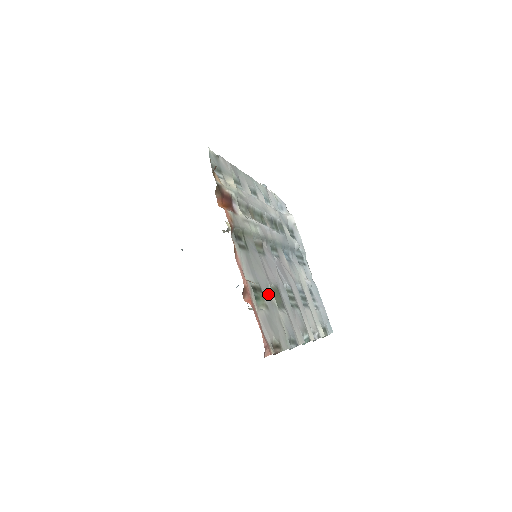
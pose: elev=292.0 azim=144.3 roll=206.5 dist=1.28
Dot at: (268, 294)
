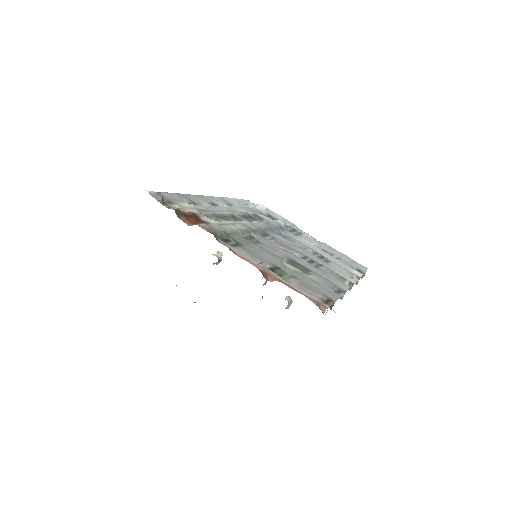
Dot at: (287, 268)
